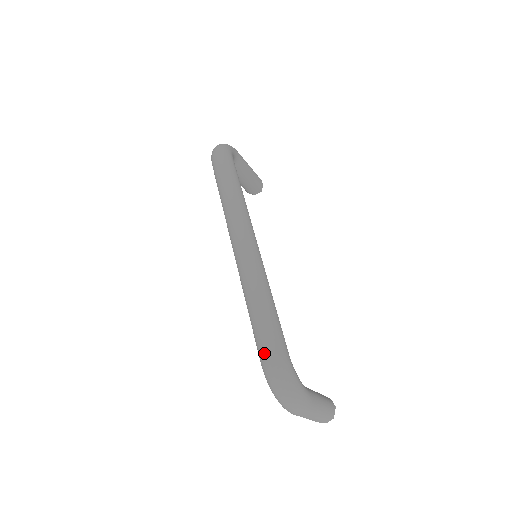
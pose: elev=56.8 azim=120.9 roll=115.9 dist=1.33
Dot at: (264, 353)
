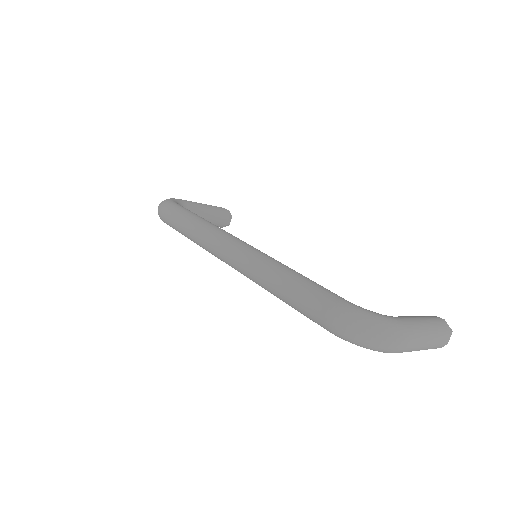
Dot at: (319, 317)
